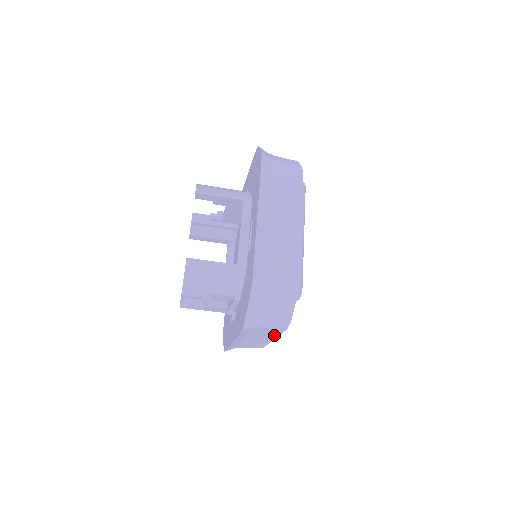
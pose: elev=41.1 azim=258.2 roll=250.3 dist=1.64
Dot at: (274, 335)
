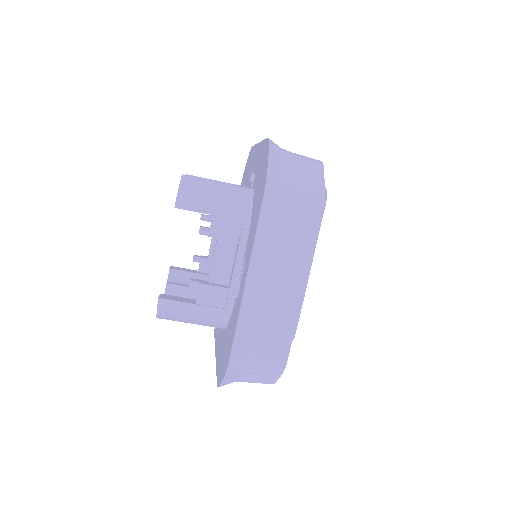
Dot at: (305, 254)
